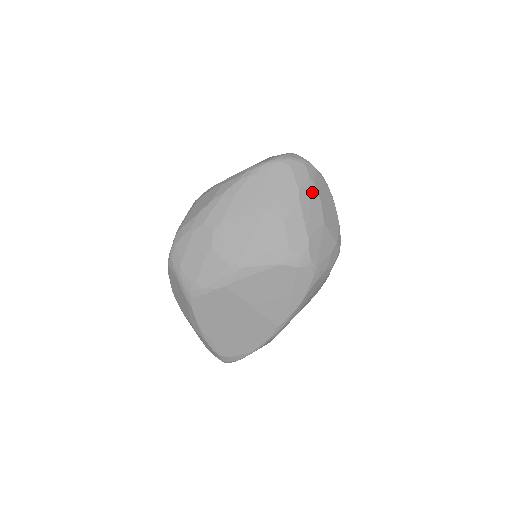
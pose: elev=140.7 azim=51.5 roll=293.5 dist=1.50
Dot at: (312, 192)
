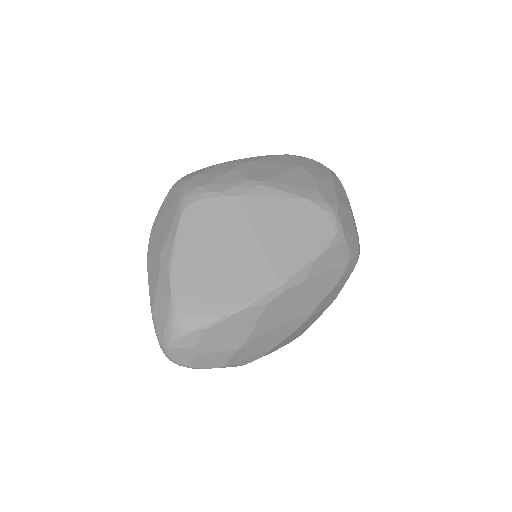
Dot at: (342, 188)
